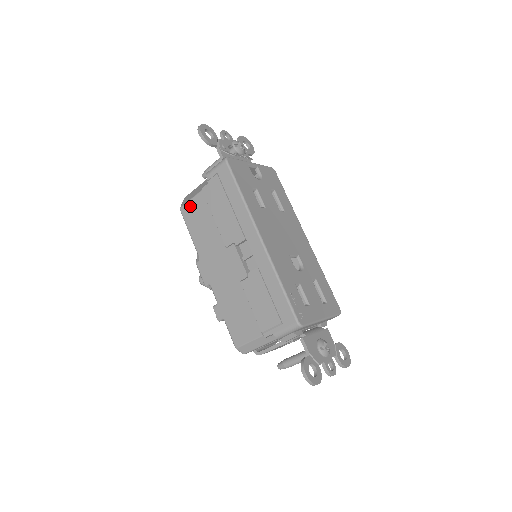
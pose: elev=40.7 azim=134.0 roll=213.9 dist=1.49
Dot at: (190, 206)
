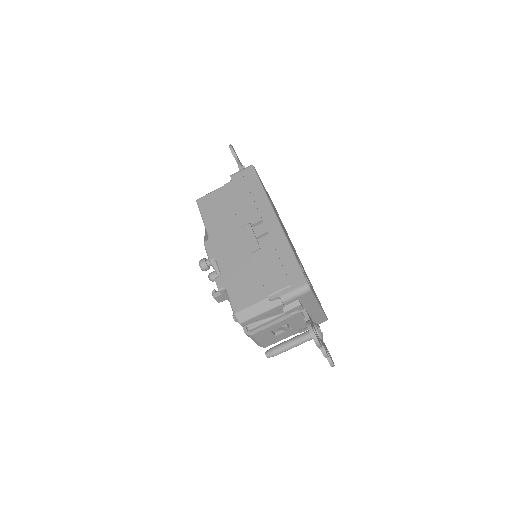
Dot at: (209, 197)
